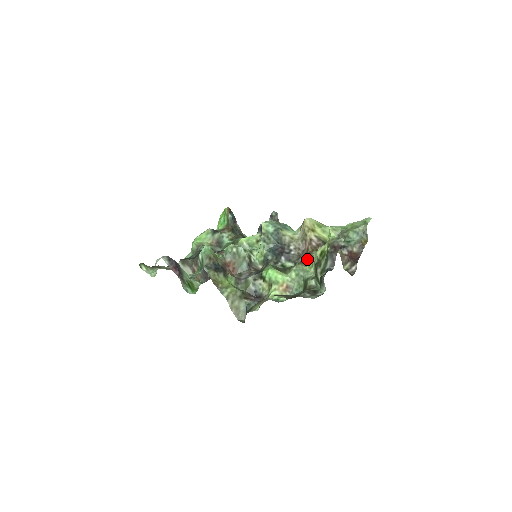
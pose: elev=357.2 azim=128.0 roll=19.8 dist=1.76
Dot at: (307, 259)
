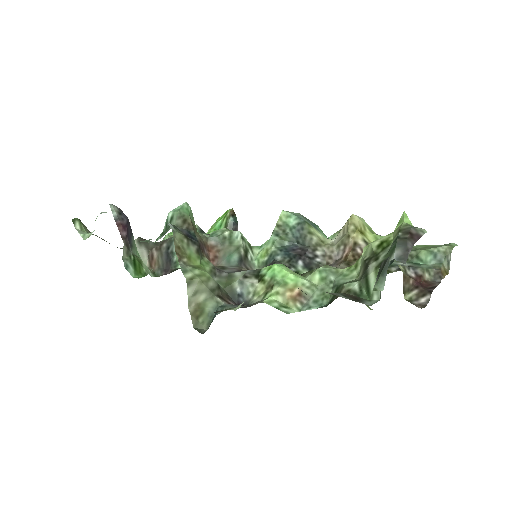
Dot at: (343, 268)
